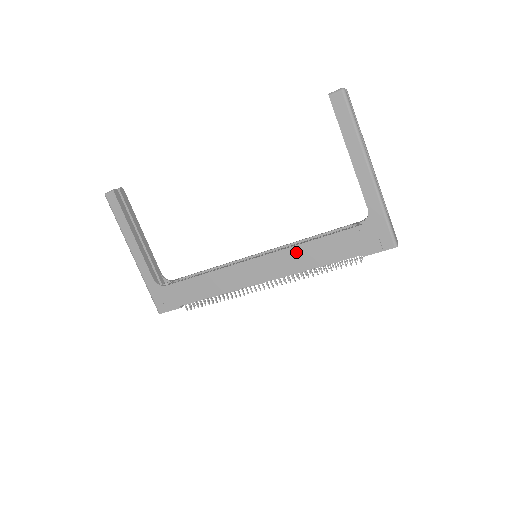
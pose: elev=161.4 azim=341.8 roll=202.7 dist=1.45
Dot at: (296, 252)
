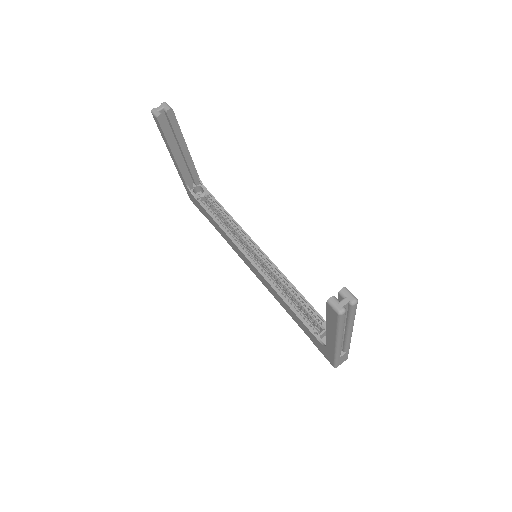
Dot at: (276, 293)
